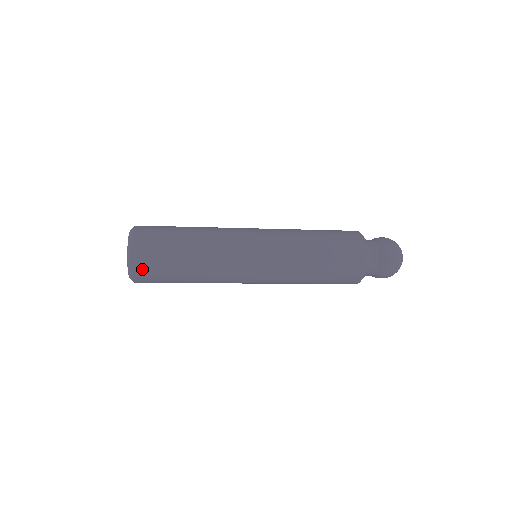
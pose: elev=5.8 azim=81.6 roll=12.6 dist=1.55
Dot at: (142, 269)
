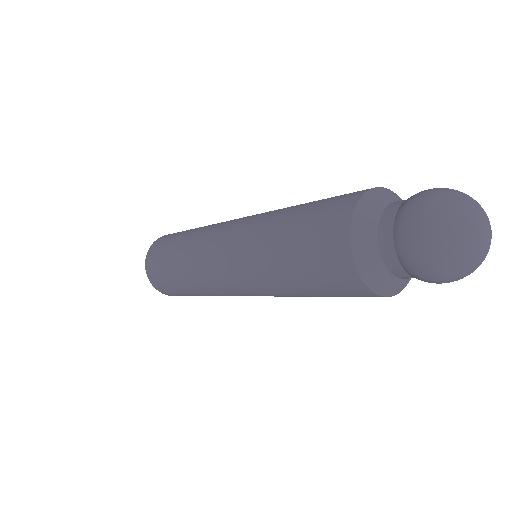
Dot at: (173, 295)
